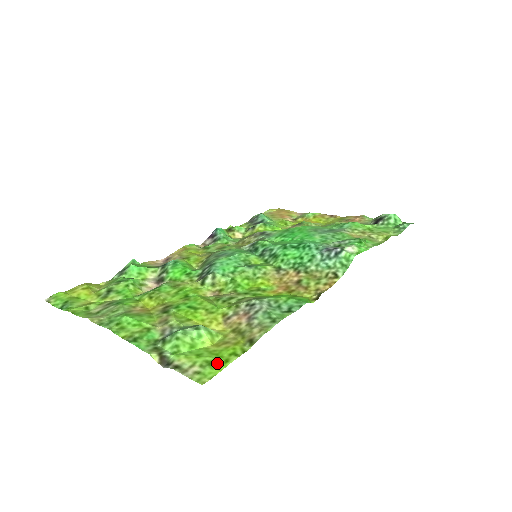
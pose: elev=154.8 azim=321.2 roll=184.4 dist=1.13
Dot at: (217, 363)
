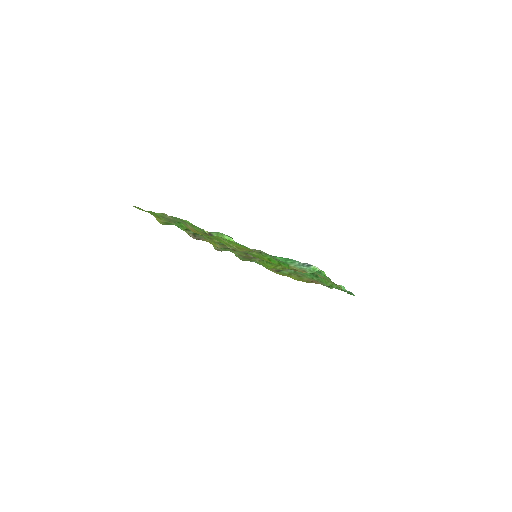
Dot at: (240, 245)
